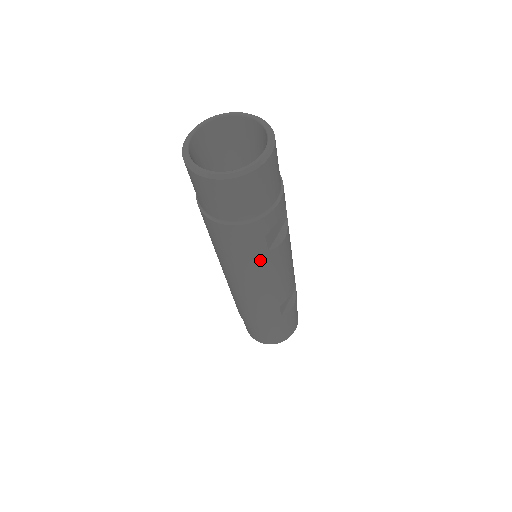
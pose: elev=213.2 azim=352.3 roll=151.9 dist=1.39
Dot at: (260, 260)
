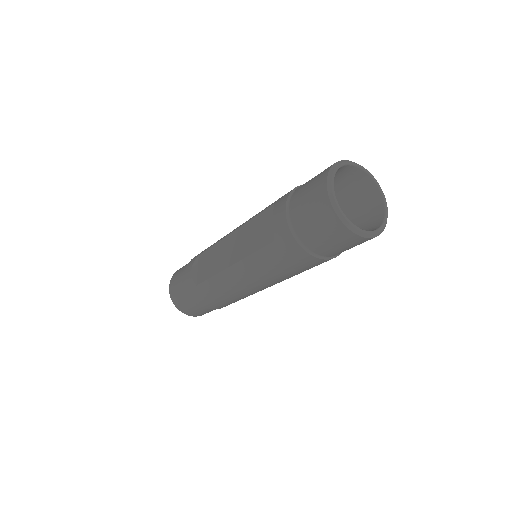
Dot at: occluded
